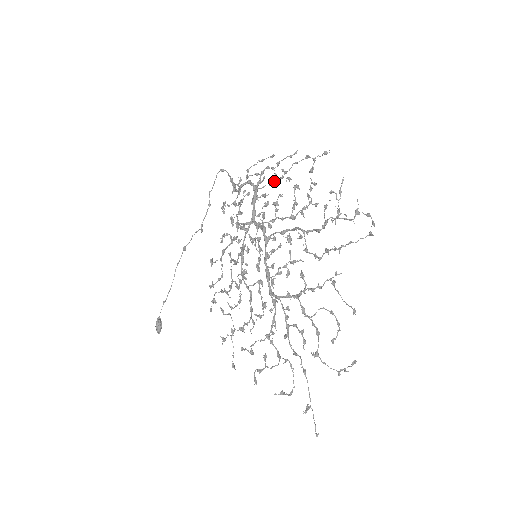
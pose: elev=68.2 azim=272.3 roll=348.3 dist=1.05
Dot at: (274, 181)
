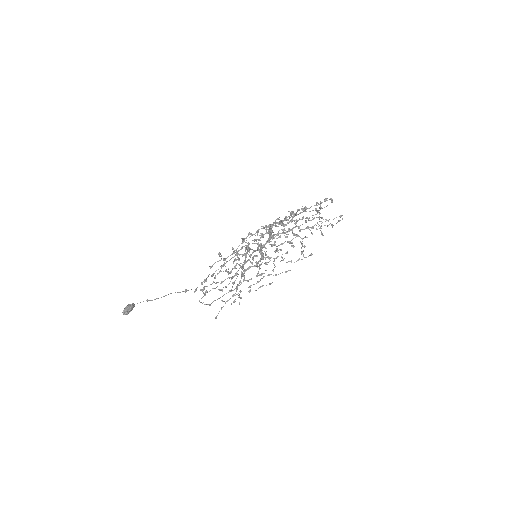
Dot at: (274, 265)
